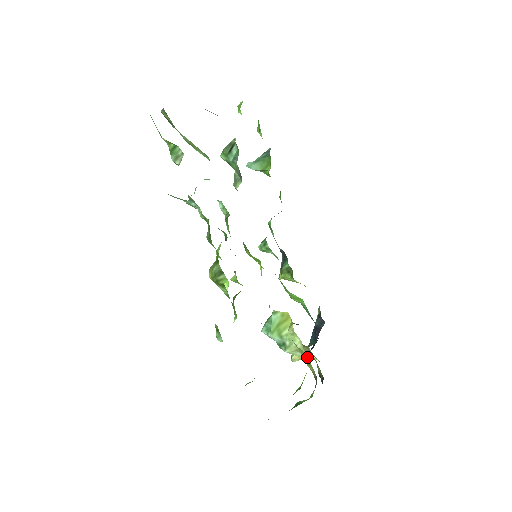
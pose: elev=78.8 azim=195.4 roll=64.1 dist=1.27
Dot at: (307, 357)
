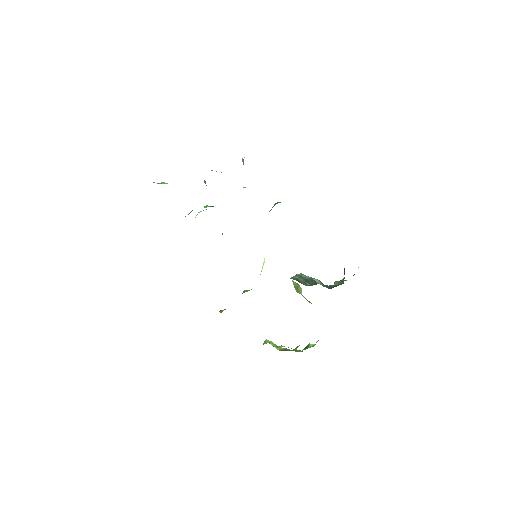
Dot at: occluded
